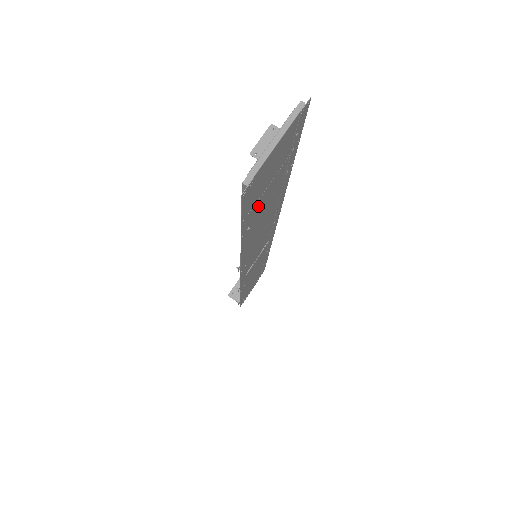
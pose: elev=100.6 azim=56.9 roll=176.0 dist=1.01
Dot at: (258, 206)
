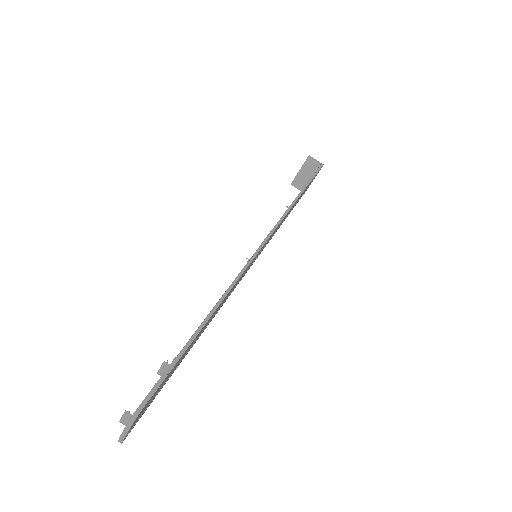
Dot at: (171, 373)
